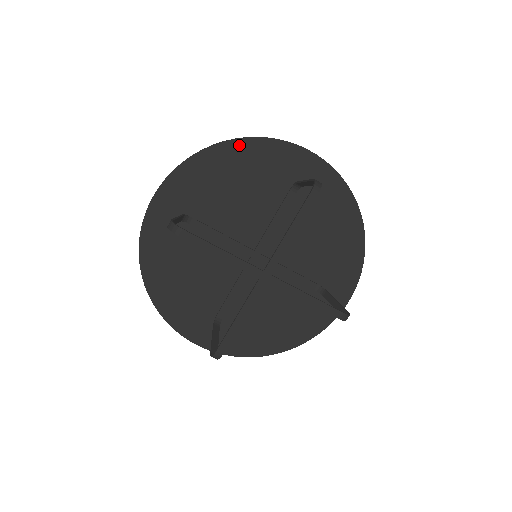
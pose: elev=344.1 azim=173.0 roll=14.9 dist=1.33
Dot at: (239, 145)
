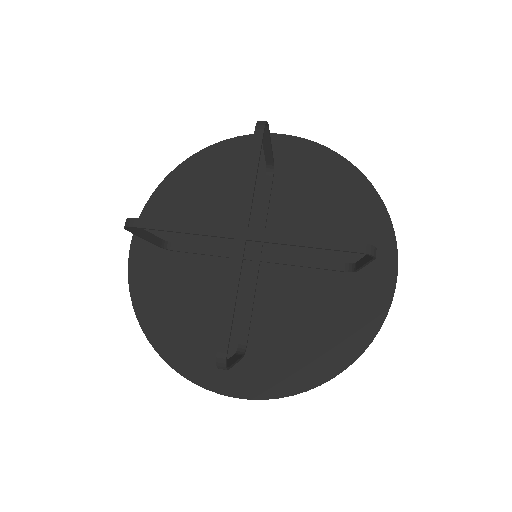
Dot at: (199, 158)
